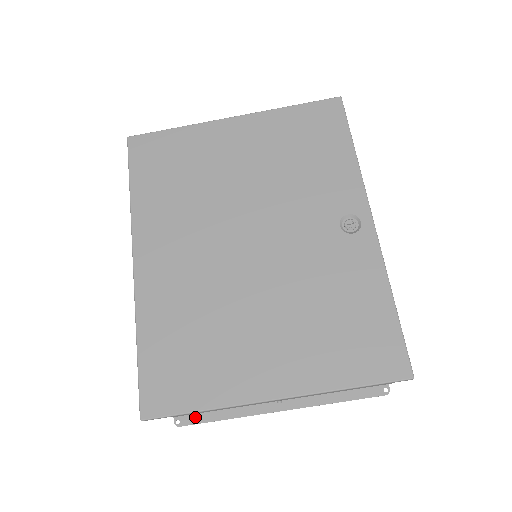
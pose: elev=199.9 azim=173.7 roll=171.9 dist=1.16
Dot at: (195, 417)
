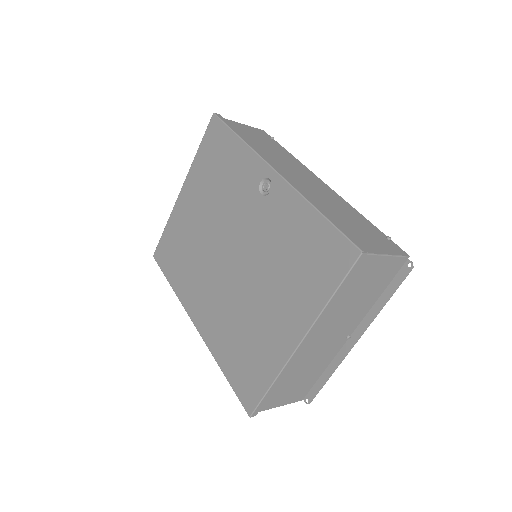
Dot at: (313, 390)
